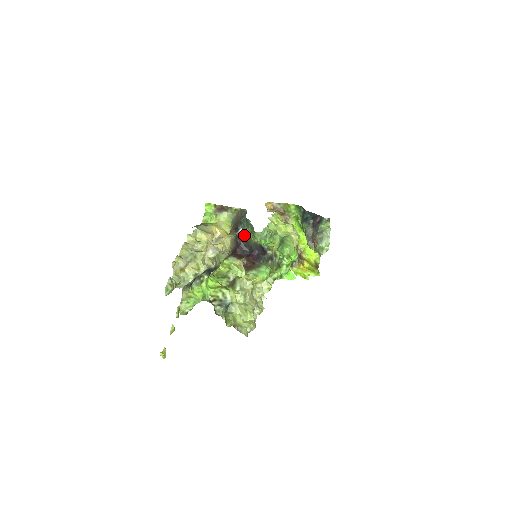
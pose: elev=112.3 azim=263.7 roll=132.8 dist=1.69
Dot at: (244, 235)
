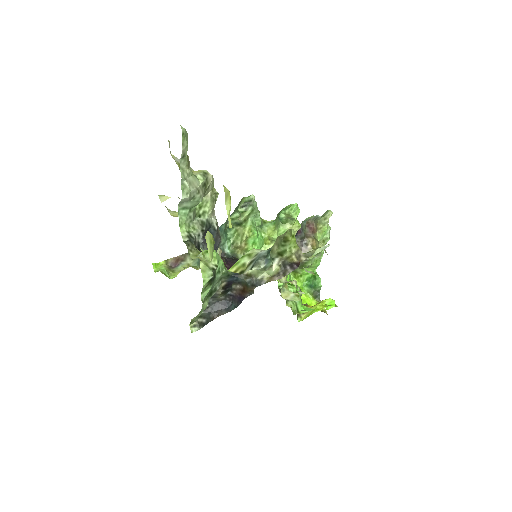
Dot at: (225, 253)
